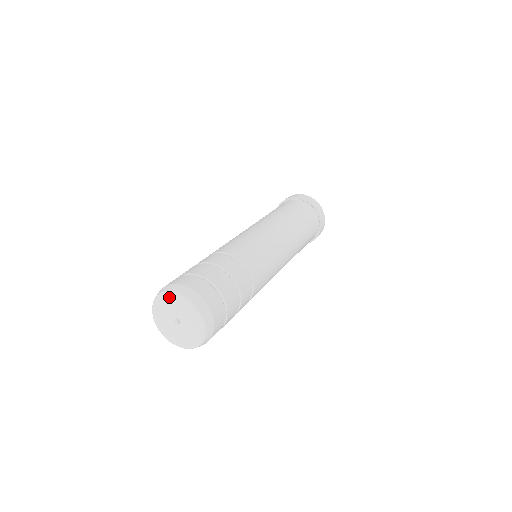
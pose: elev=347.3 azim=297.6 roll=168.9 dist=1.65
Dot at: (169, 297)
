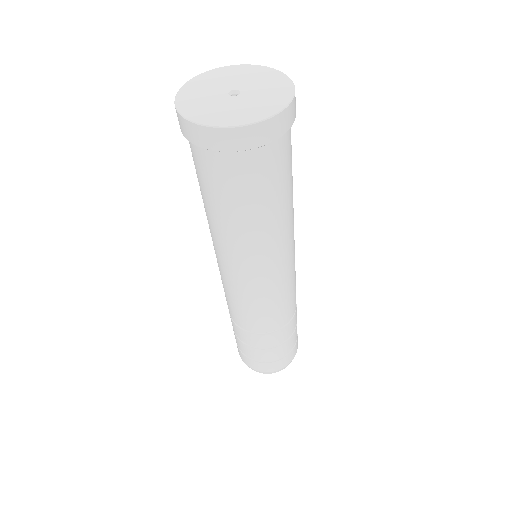
Dot at: occluded
